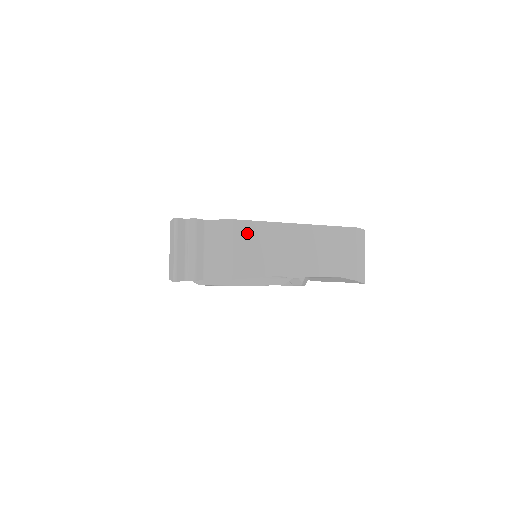
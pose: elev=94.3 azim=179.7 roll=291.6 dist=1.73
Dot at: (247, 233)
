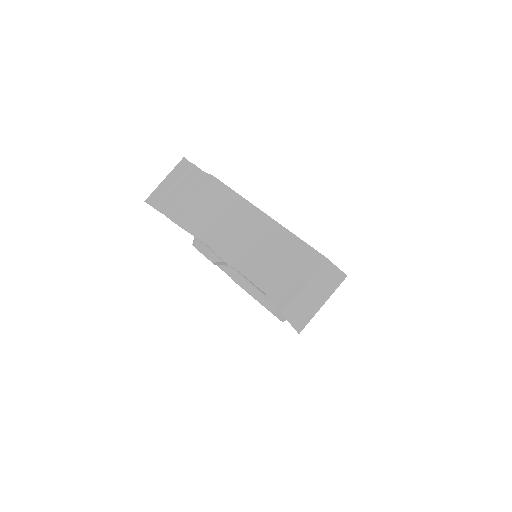
Dot at: (214, 193)
